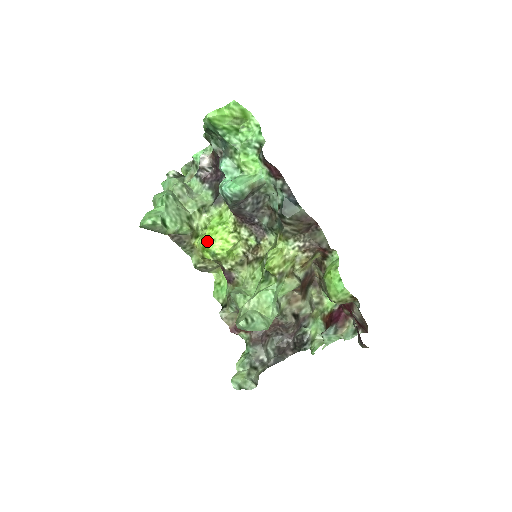
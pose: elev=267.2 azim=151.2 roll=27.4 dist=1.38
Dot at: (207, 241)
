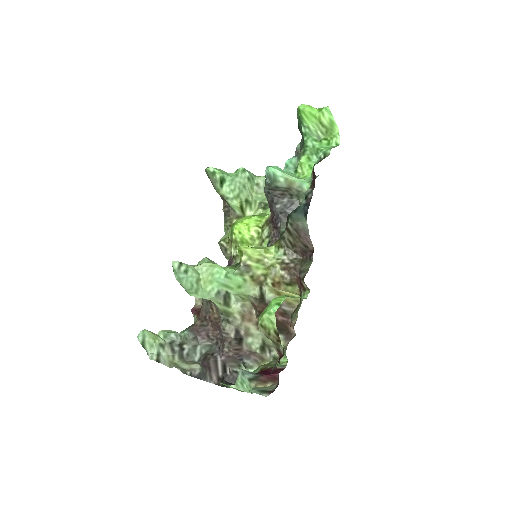
Dot at: (238, 221)
